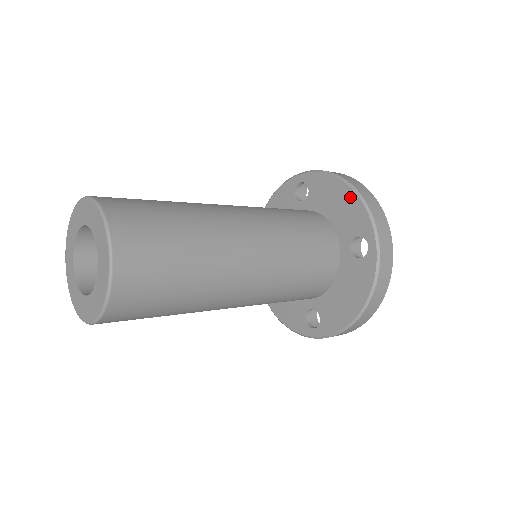
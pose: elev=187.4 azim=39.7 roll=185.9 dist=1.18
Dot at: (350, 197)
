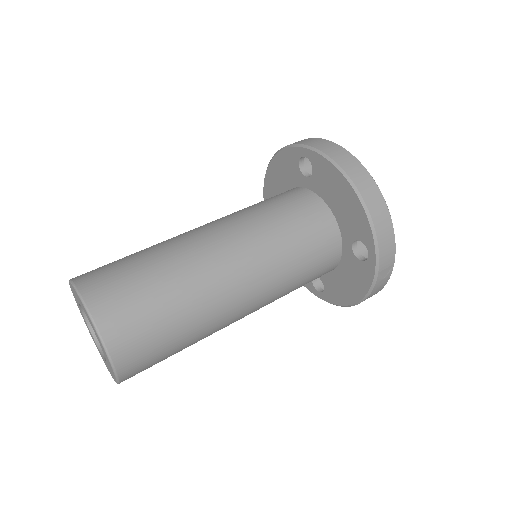
Dot at: (276, 163)
